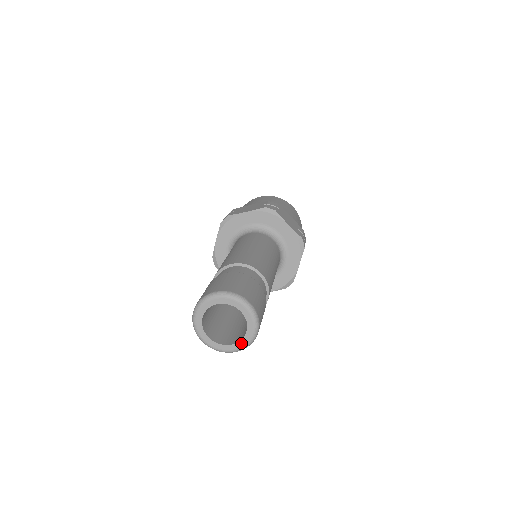
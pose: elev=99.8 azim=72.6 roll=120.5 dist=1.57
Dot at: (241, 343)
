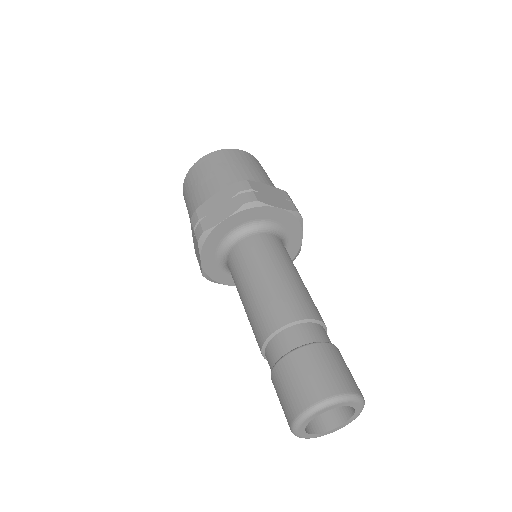
Dot at: (350, 420)
